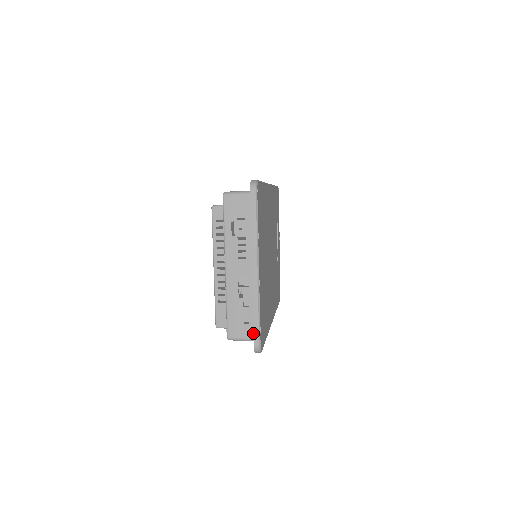
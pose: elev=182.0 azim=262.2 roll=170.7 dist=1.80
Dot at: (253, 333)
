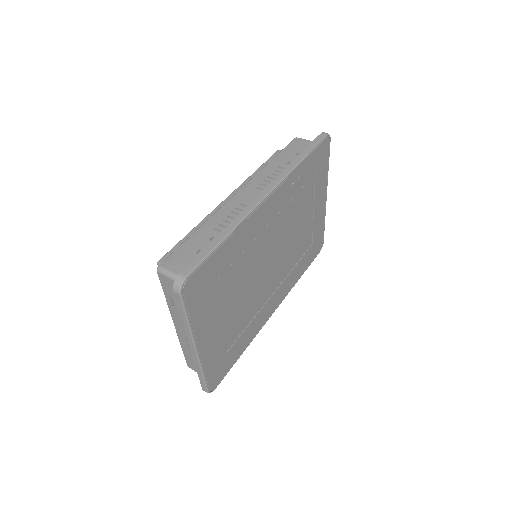
Dot at: (200, 383)
